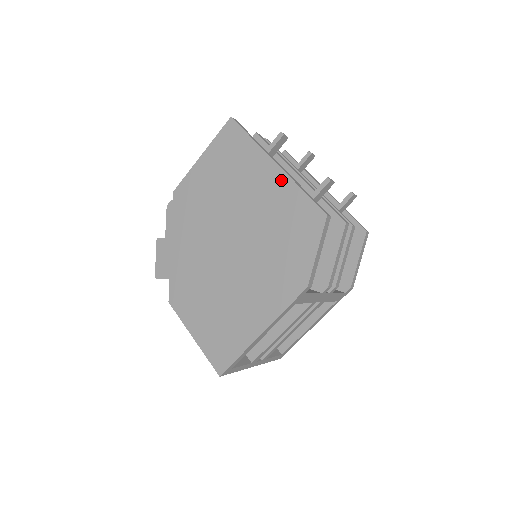
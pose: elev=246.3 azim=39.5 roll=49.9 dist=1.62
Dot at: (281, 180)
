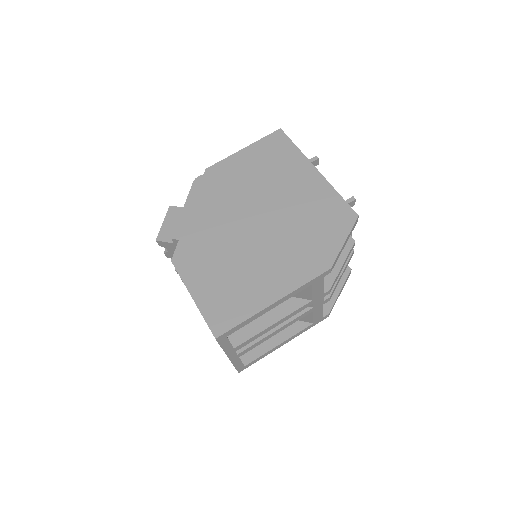
Dot at: (320, 182)
